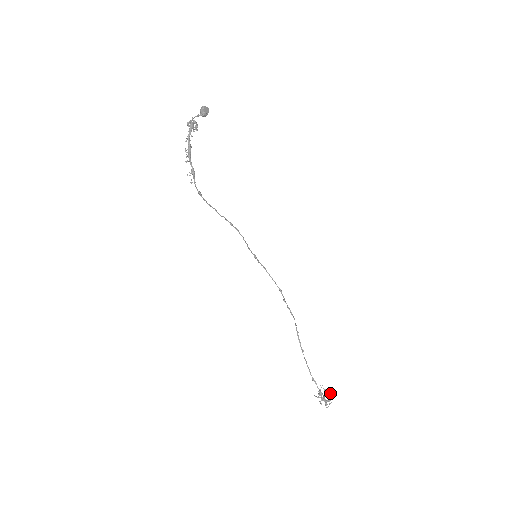
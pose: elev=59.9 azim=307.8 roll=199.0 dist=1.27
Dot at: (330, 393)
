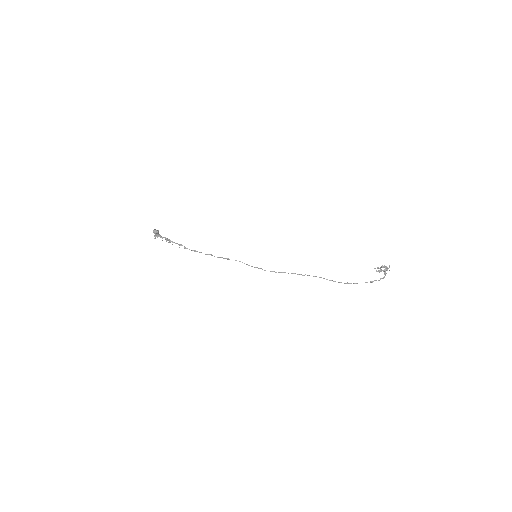
Dot at: (382, 266)
